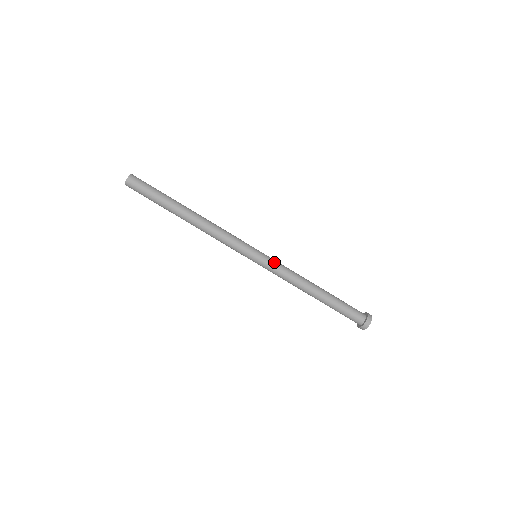
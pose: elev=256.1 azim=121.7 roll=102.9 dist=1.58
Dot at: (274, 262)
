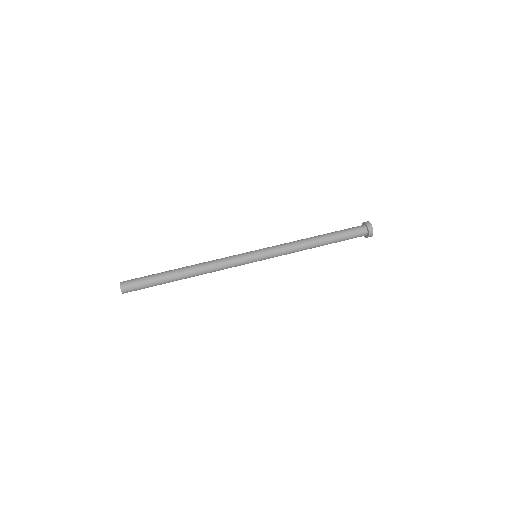
Dot at: occluded
